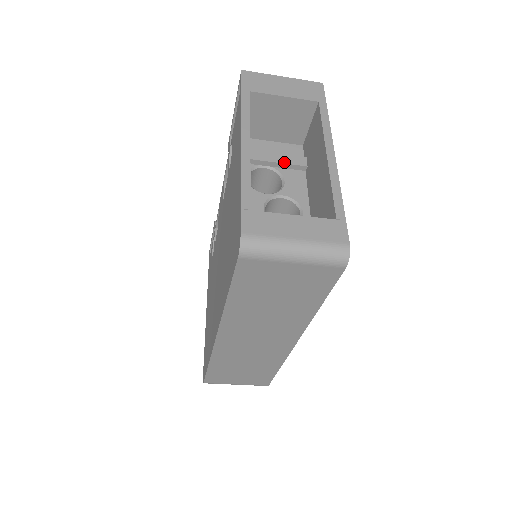
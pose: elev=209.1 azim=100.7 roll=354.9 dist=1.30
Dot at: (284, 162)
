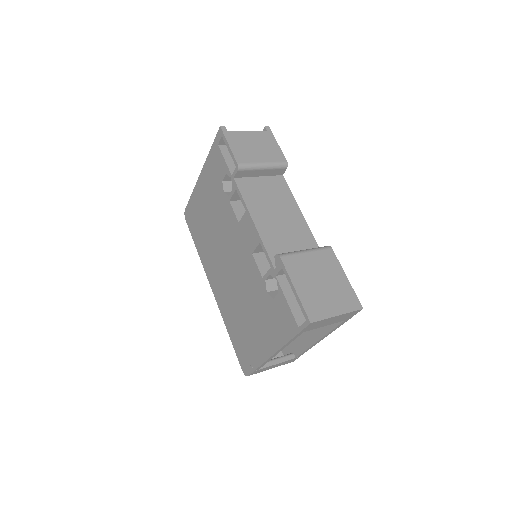
Dot at: occluded
